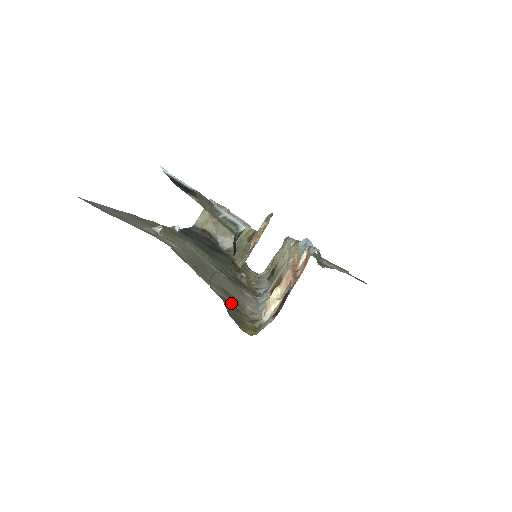
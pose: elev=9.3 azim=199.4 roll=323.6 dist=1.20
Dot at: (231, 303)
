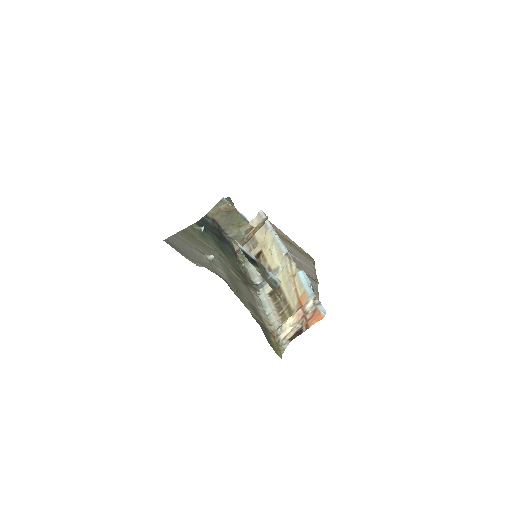
Dot at: (260, 321)
